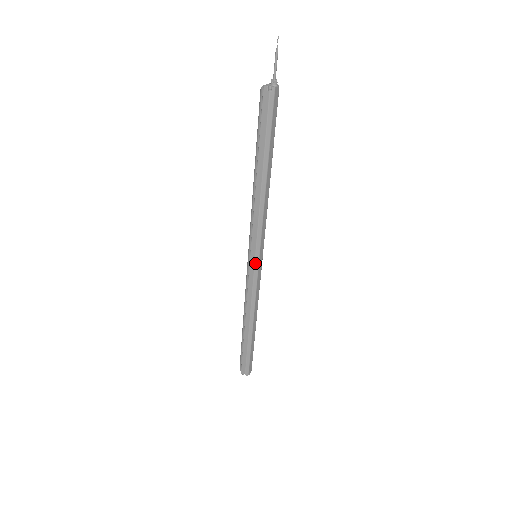
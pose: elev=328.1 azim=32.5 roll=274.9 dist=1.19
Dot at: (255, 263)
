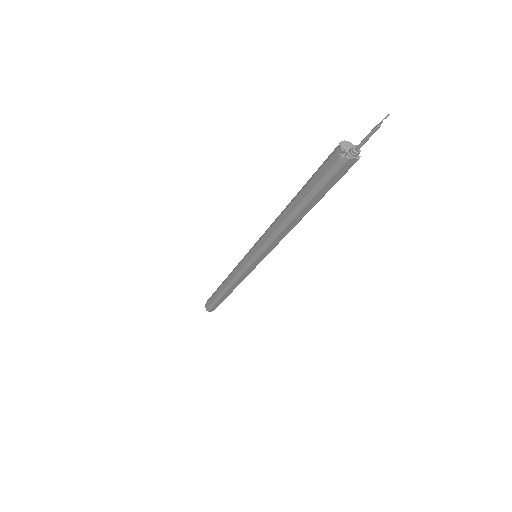
Dot at: (249, 261)
